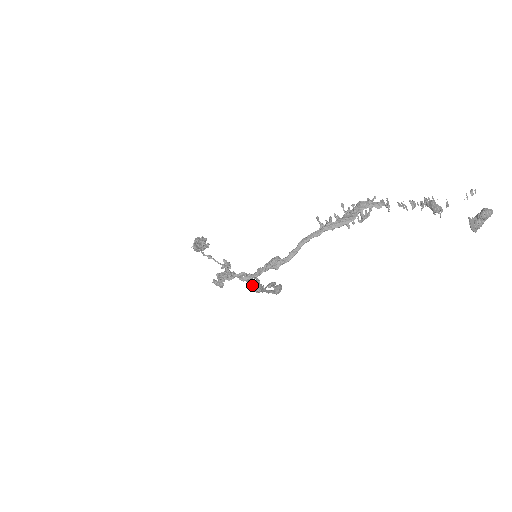
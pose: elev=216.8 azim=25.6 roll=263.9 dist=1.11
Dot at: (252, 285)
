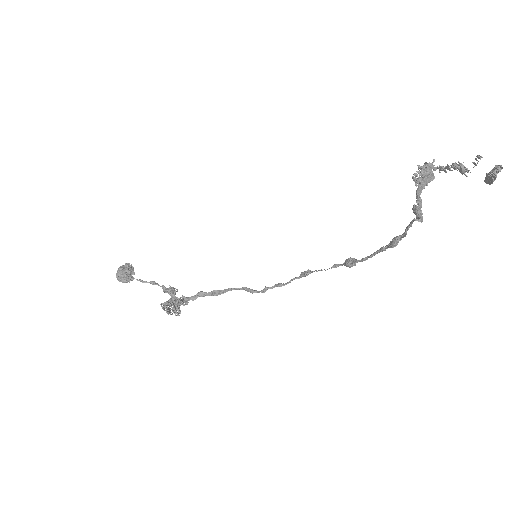
Dot at: (406, 233)
